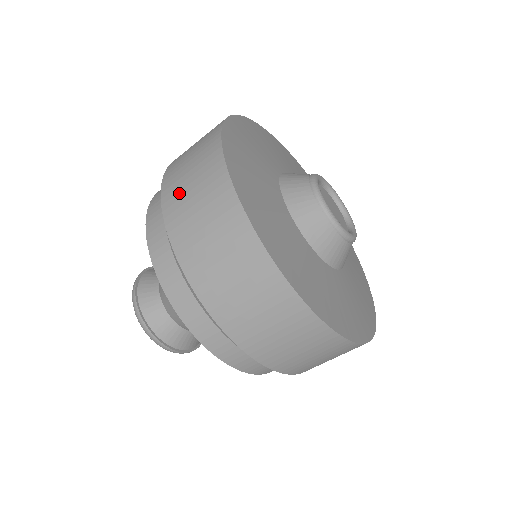
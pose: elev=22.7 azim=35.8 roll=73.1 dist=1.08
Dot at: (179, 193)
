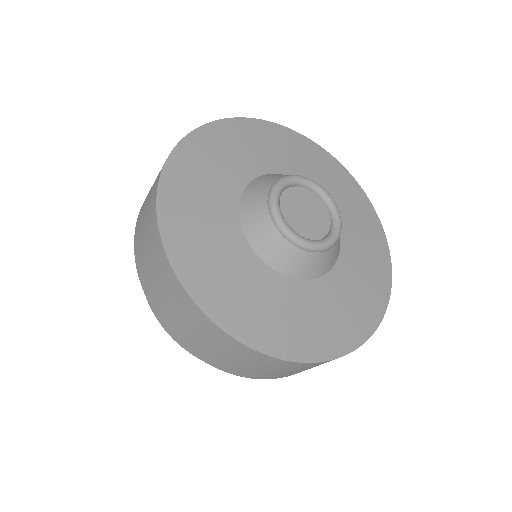
Dot at: (165, 311)
